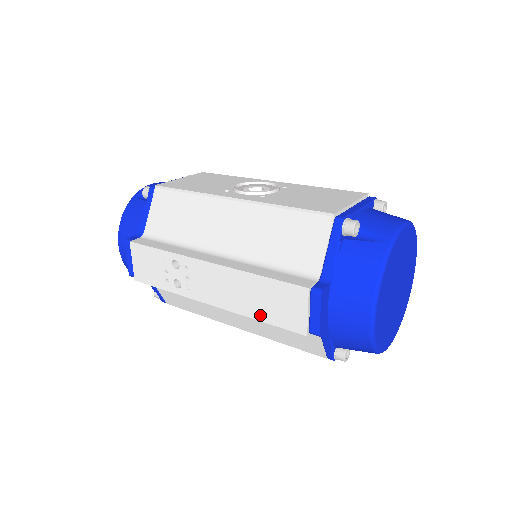
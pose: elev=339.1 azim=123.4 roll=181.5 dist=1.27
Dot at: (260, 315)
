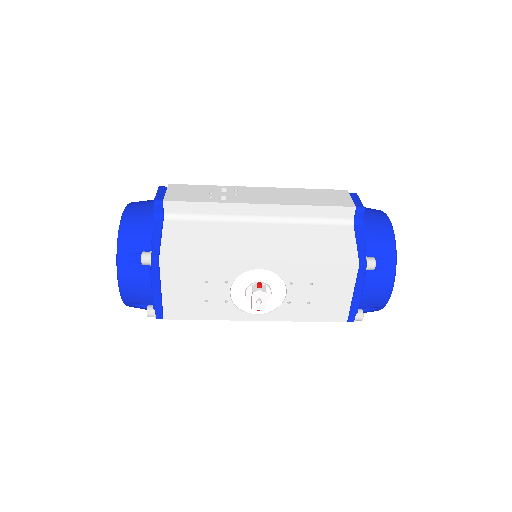
Dot at: (313, 203)
